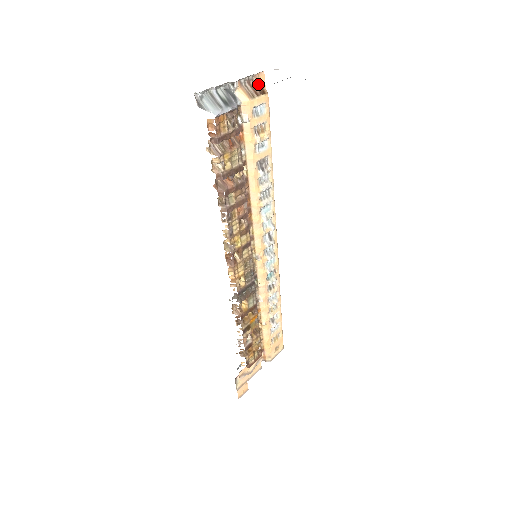
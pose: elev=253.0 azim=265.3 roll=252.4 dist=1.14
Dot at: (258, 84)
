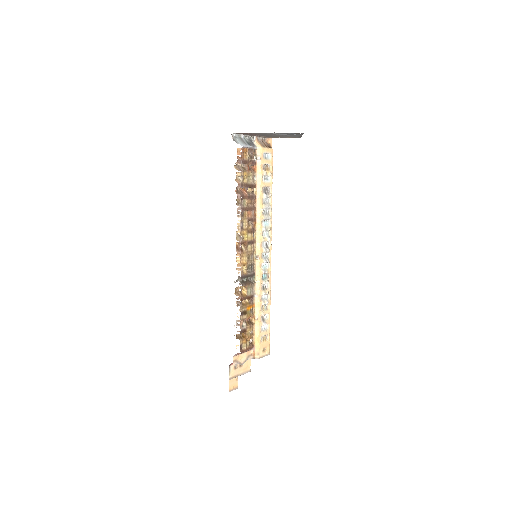
Dot at: (267, 143)
